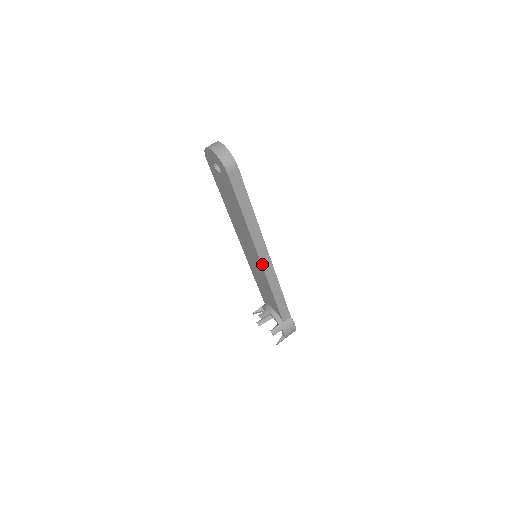
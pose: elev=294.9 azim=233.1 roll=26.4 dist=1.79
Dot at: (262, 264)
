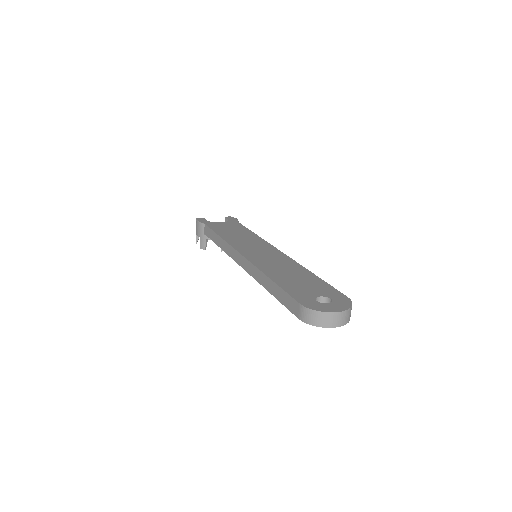
Dot at: occluded
